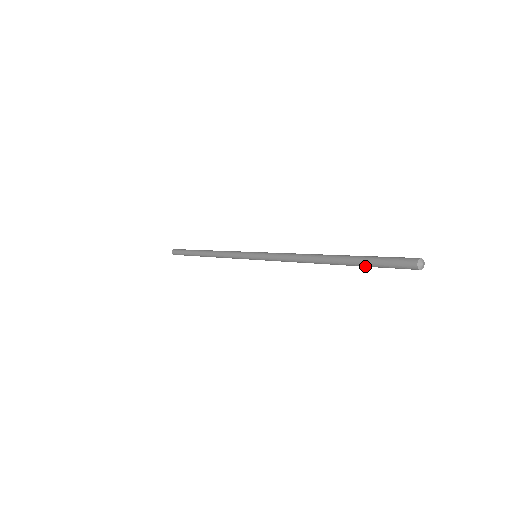
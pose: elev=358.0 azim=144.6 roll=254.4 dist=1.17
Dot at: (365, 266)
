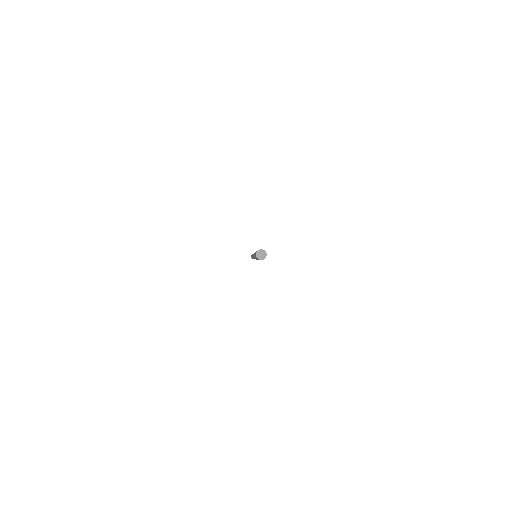
Dot at: occluded
